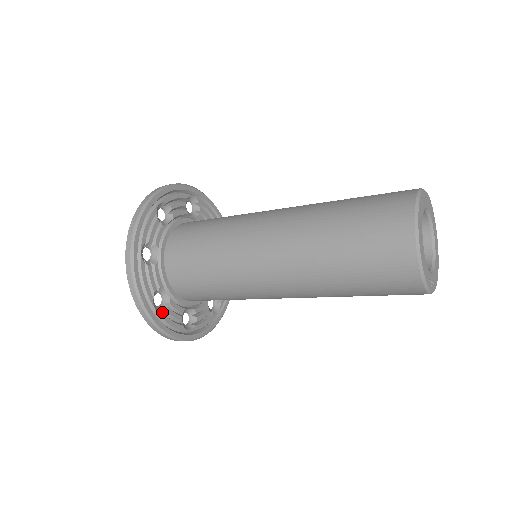
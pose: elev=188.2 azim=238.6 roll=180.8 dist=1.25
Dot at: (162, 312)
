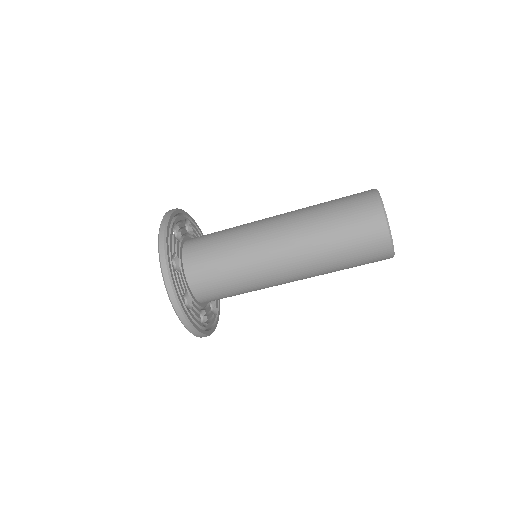
Dot at: occluded
